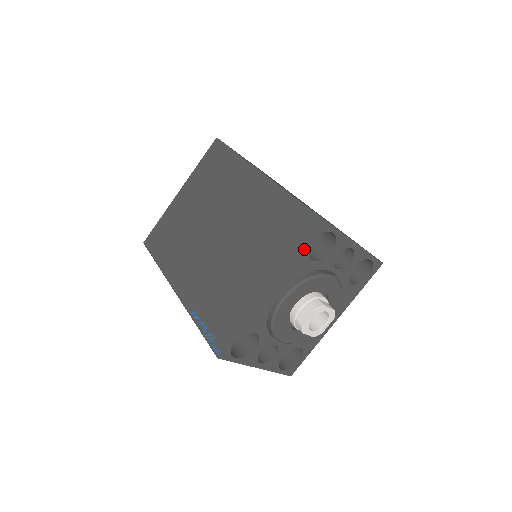
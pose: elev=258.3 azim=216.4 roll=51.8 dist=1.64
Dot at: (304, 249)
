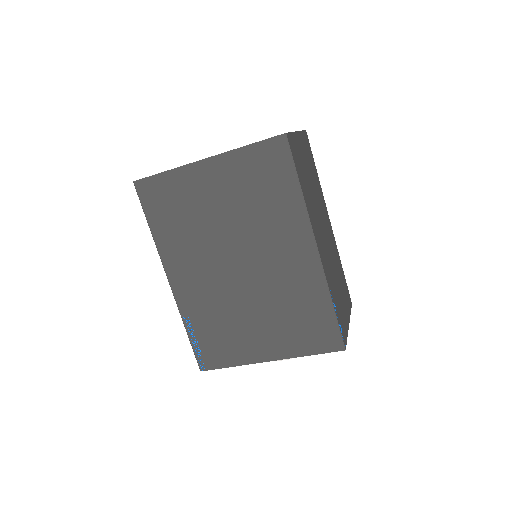
Dot at: (315, 353)
